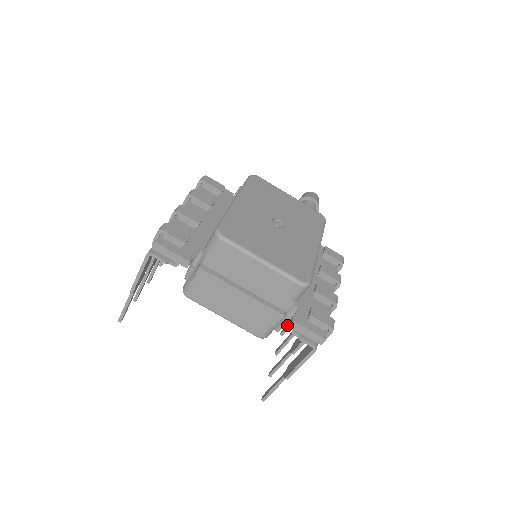
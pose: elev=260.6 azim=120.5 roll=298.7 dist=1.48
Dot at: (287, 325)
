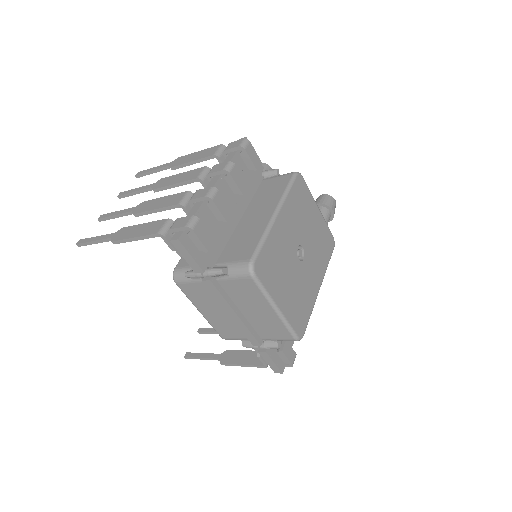
Dot at: occluded
